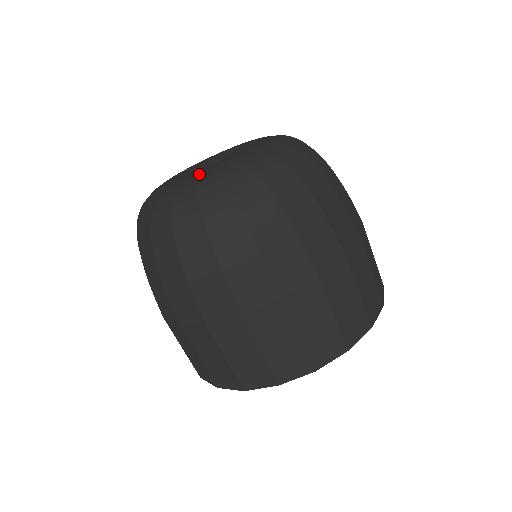
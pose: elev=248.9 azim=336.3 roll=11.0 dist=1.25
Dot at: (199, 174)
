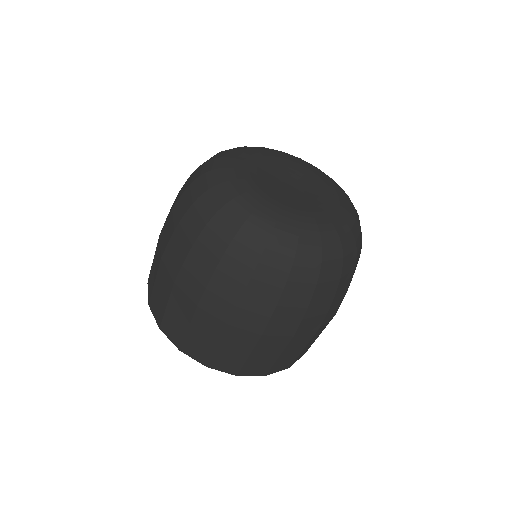
Dot at: (312, 214)
